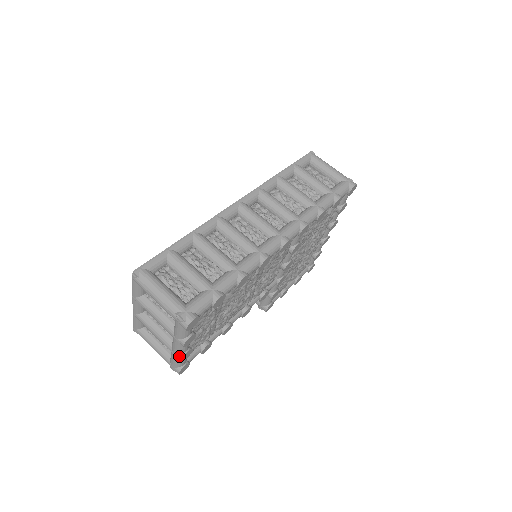
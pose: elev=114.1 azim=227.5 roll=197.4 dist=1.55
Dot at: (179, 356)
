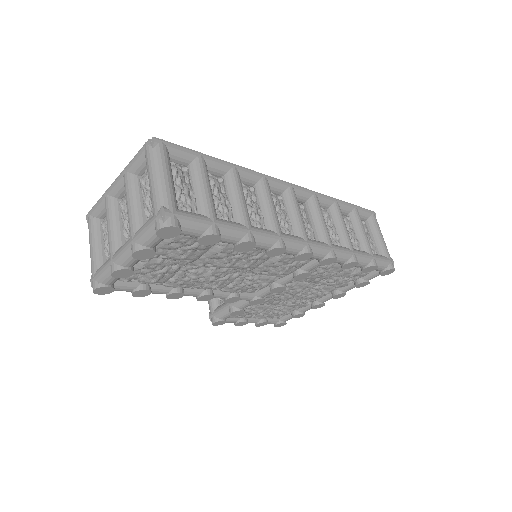
Dot at: (115, 266)
